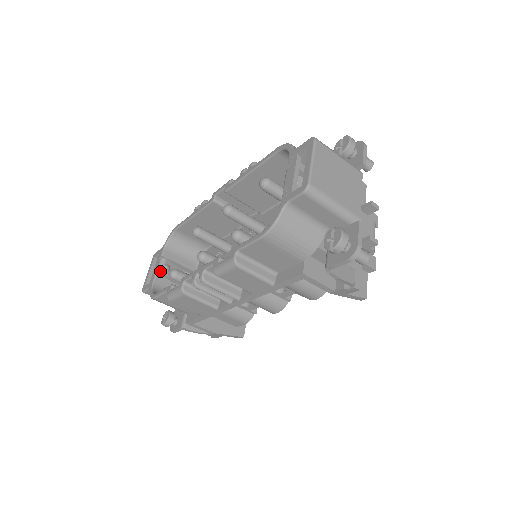
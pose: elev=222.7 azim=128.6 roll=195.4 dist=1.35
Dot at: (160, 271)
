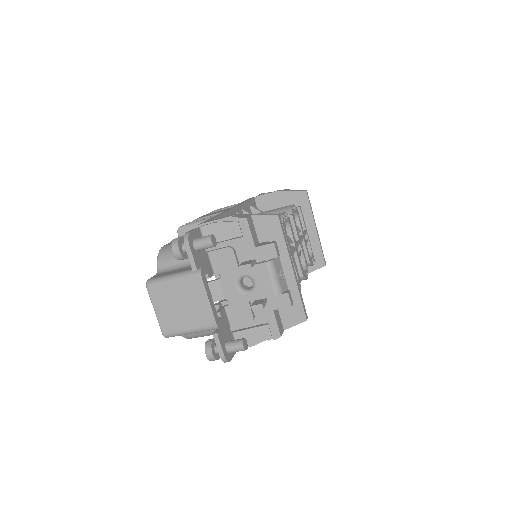
Dot at: occluded
